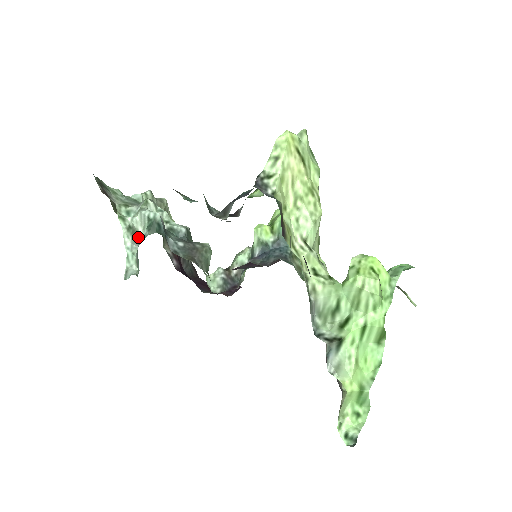
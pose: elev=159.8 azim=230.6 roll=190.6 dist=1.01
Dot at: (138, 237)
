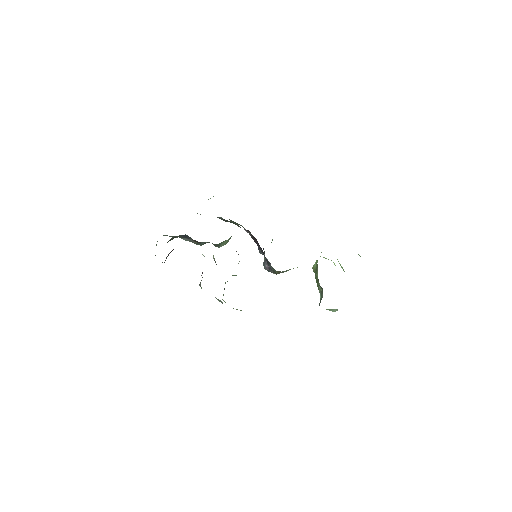
Dot at: occluded
